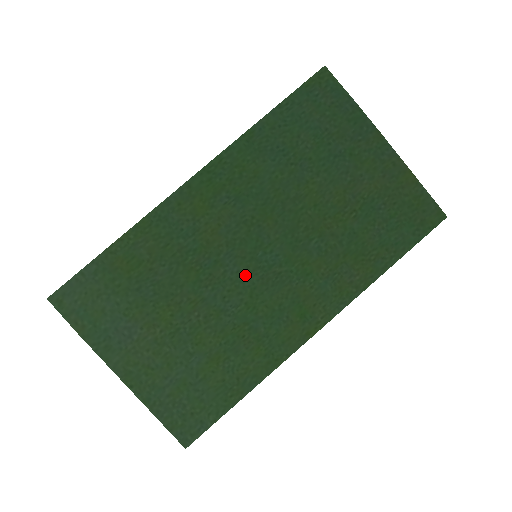
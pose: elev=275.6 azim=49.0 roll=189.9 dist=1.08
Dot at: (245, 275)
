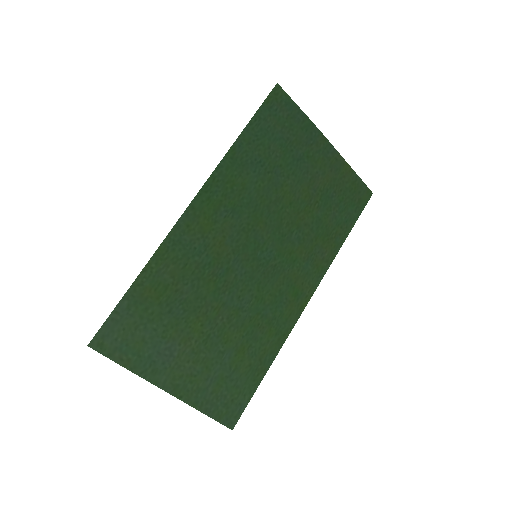
Dot at: (251, 274)
